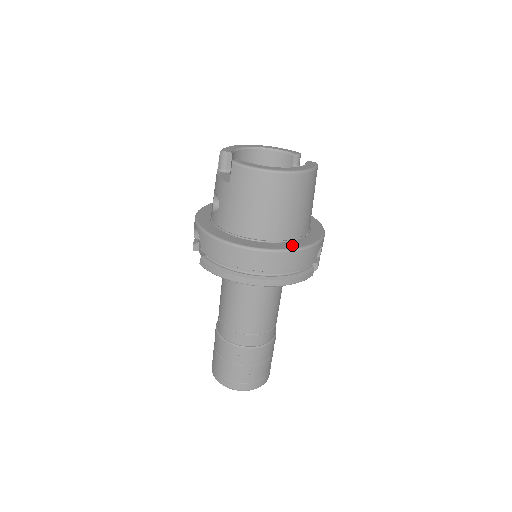
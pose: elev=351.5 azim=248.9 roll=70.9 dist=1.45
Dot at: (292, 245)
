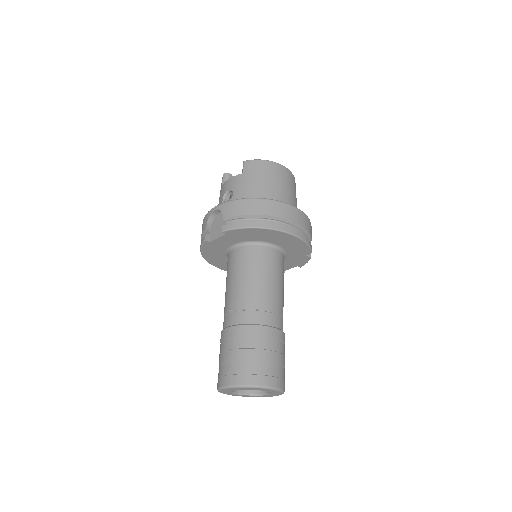
Dot at: occluded
